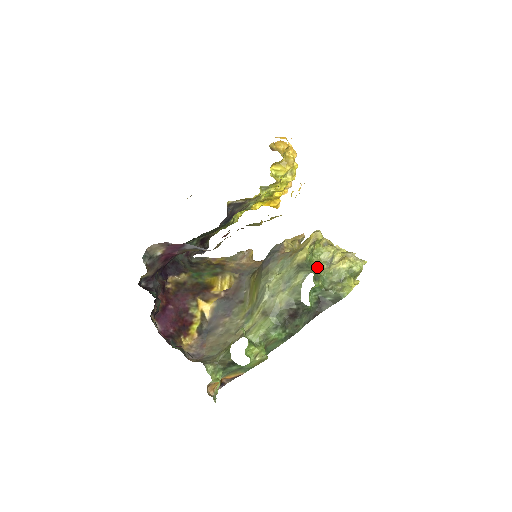
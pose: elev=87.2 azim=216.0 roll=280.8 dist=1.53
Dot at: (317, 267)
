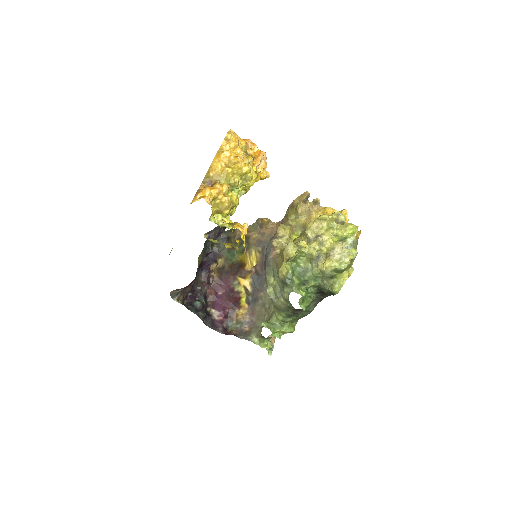
Dot at: (305, 269)
